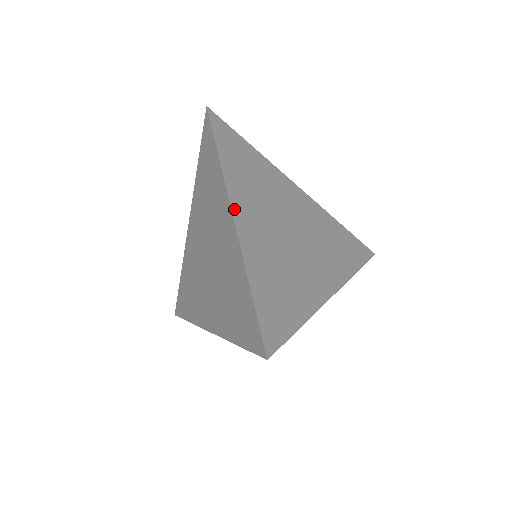
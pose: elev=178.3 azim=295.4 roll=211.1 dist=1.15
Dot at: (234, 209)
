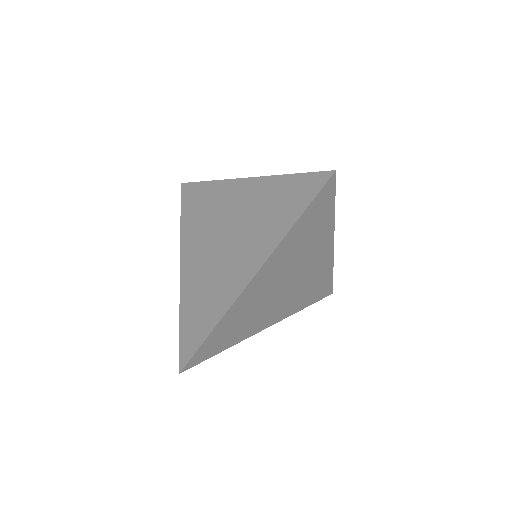
Dot at: (242, 180)
